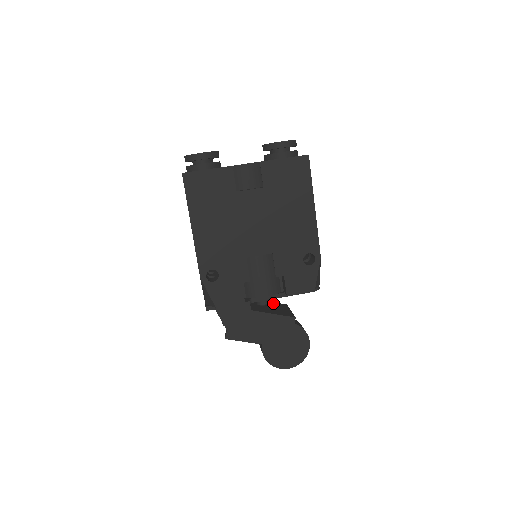
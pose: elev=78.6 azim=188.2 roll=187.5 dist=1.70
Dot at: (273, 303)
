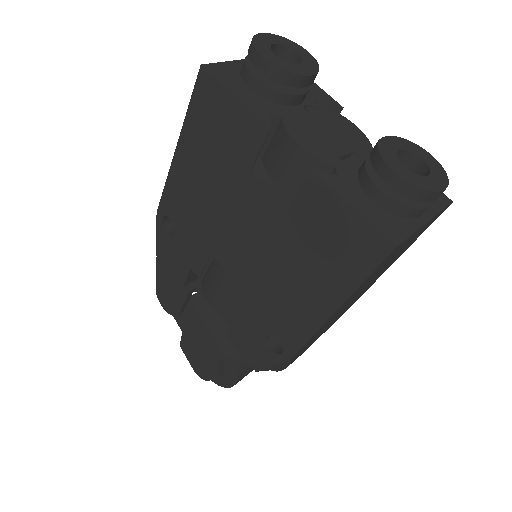
Dot at: occluded
